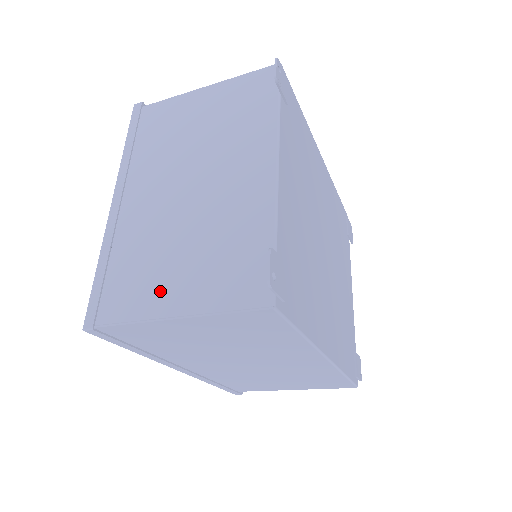
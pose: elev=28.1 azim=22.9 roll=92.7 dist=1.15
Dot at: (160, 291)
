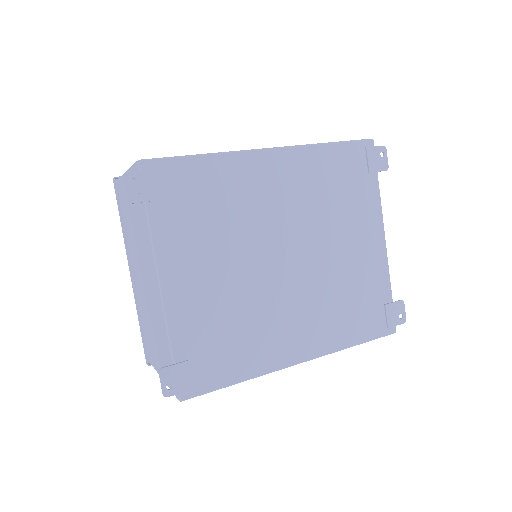
Dot at: (155, 357)
